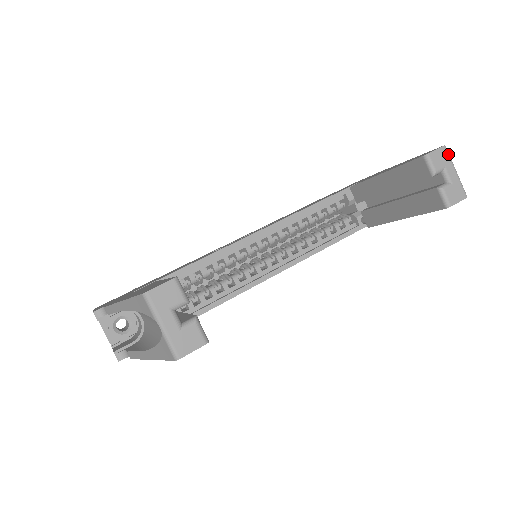
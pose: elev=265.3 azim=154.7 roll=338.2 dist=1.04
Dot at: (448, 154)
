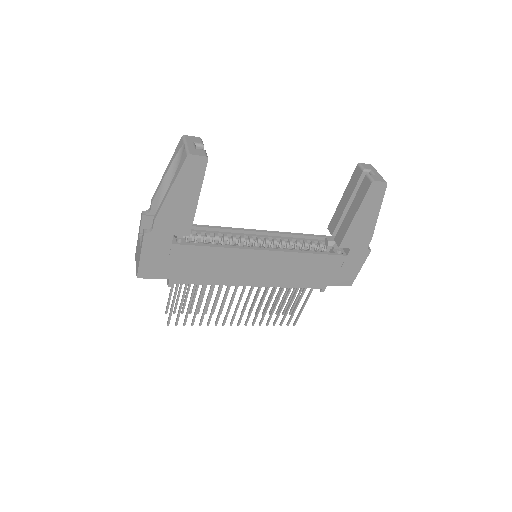
Dot at: occluded
